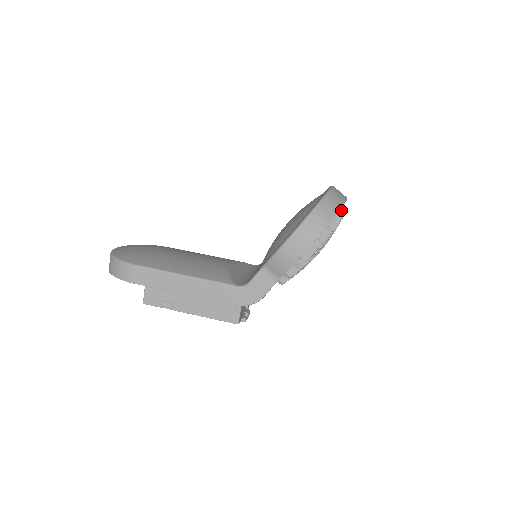
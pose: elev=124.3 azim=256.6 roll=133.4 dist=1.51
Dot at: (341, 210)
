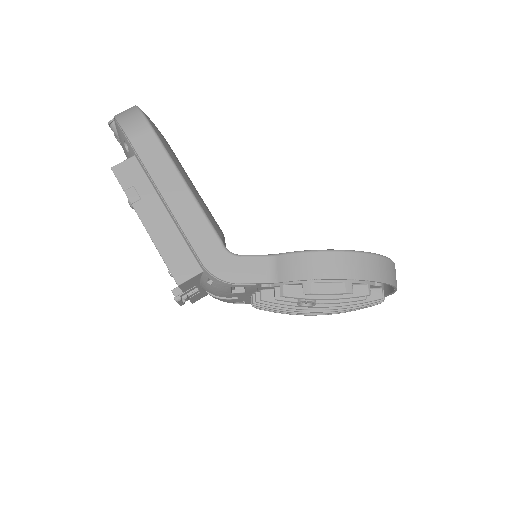
Dot at: occluded
